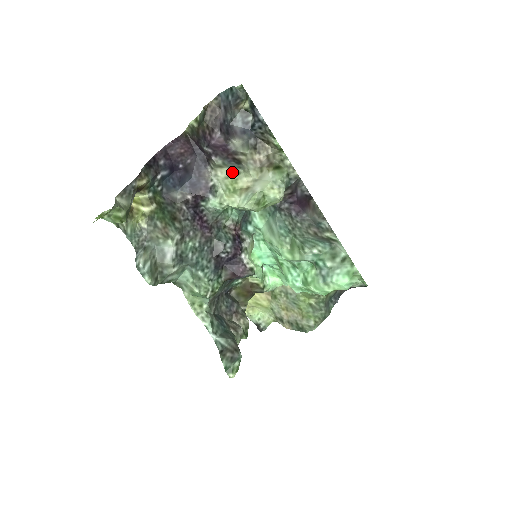
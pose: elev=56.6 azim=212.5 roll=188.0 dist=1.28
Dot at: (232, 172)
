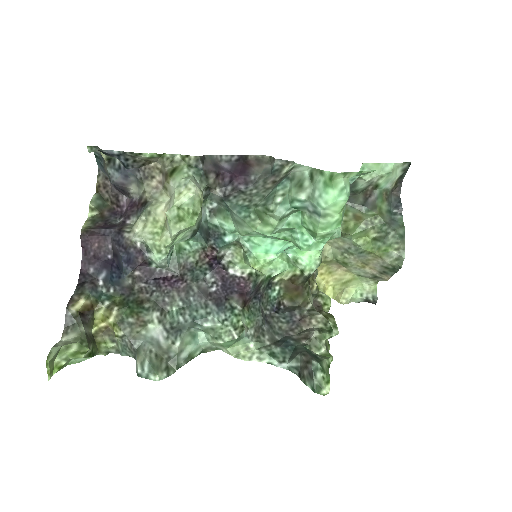
Dot at: (145, 217)
